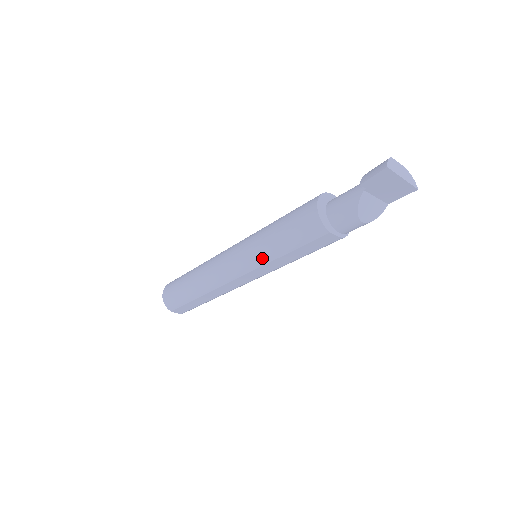
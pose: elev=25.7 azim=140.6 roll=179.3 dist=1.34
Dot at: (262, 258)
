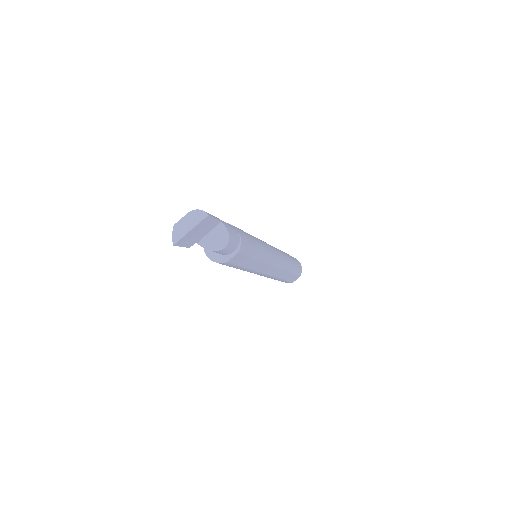
Dot at: (247, 271)
